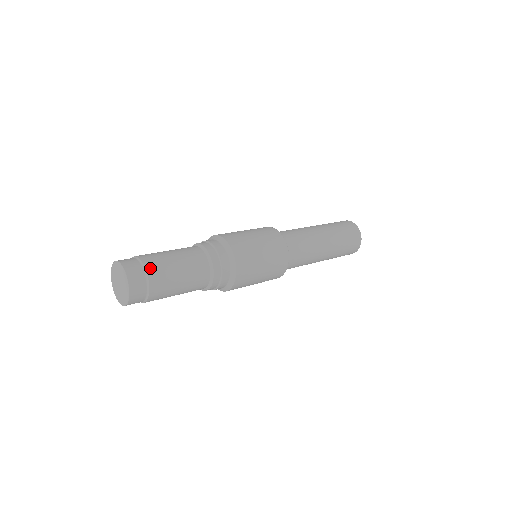
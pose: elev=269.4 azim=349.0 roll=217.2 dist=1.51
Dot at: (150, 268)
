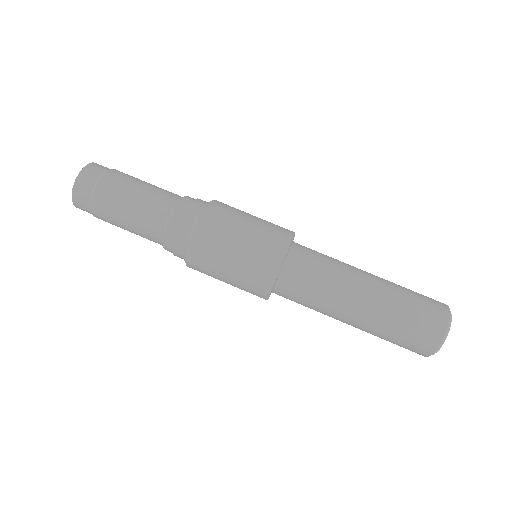
Dot at: (104, 182)
